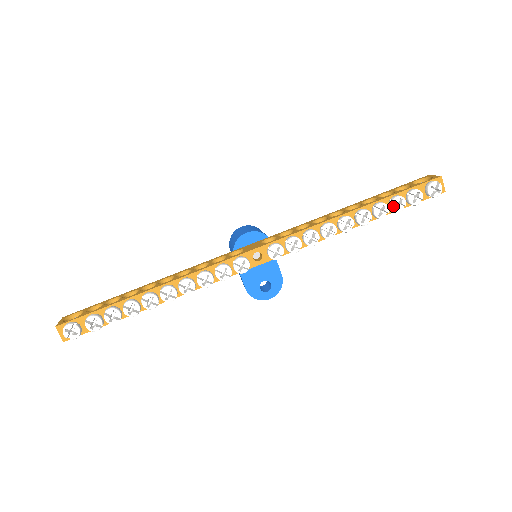
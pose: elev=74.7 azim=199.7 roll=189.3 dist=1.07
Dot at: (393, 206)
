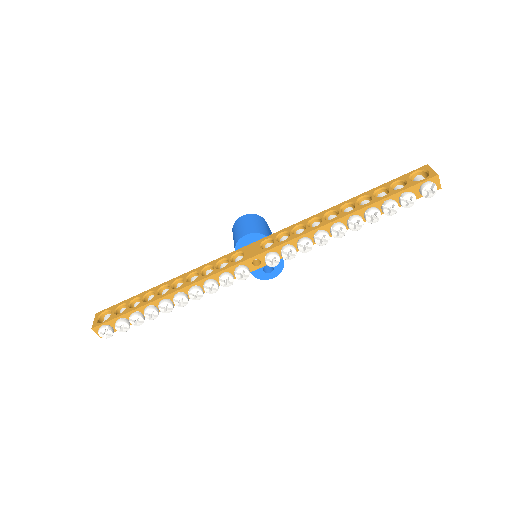
Dot at: (385, 211)
